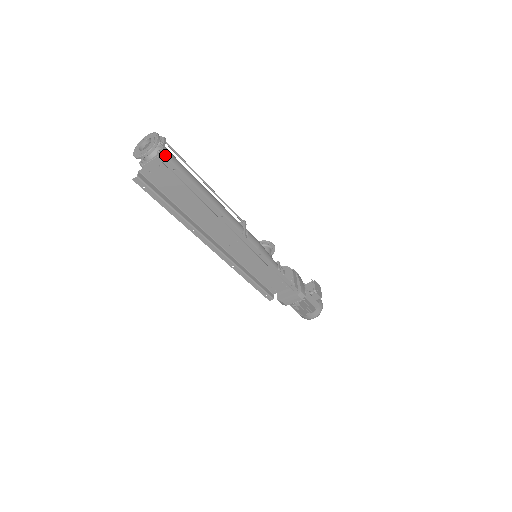
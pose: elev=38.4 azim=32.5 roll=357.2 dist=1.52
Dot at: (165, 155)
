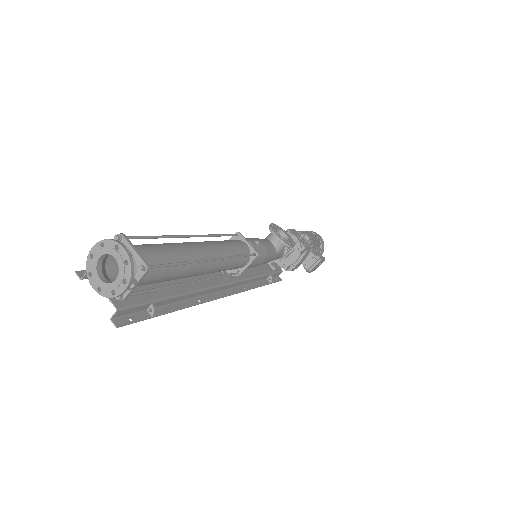
Dot at: occluded
